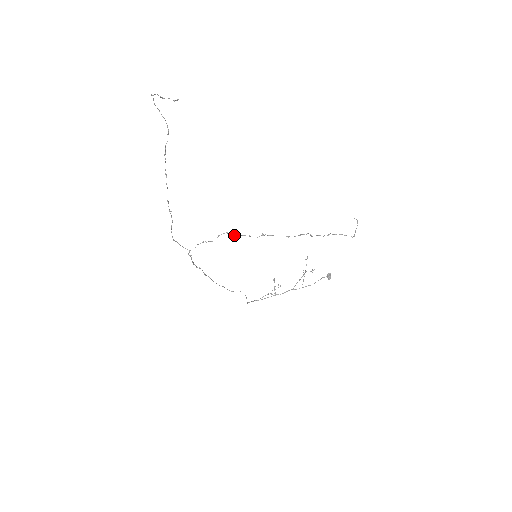
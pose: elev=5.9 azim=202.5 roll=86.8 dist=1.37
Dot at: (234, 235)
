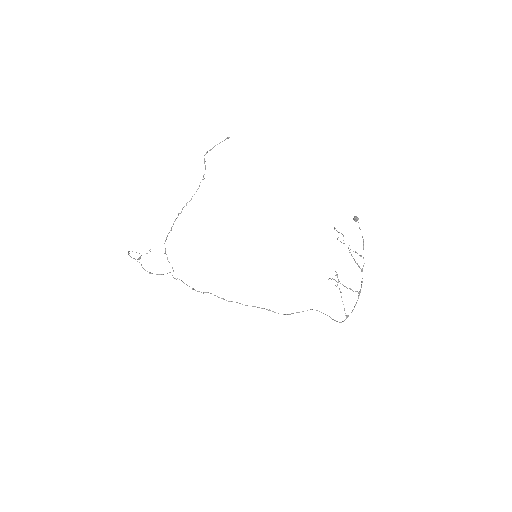
Dot at: occluded
